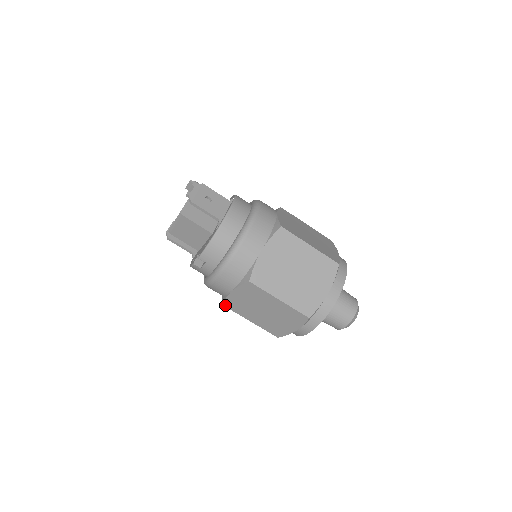
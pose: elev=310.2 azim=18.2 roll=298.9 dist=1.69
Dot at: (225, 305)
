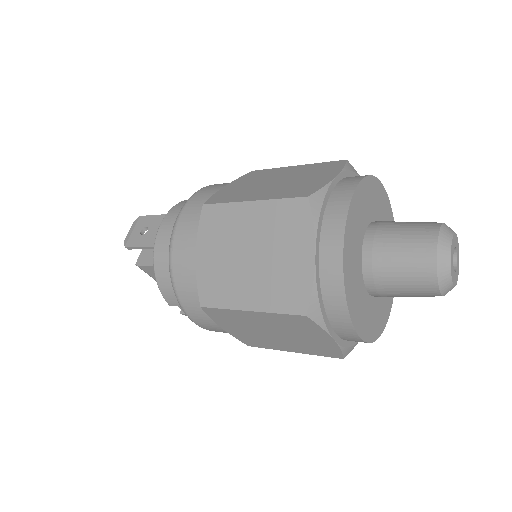
Dot at: (249, 345)
